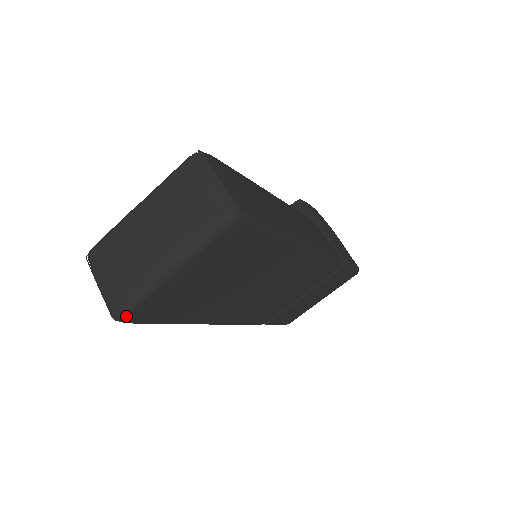
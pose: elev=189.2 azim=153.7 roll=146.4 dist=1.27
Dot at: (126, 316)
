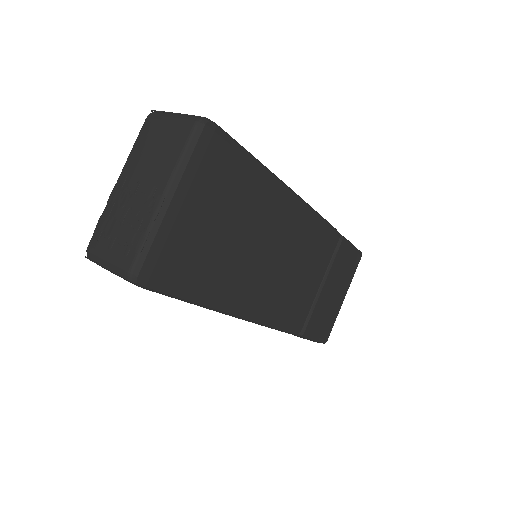
Dot at: (141, 272)
